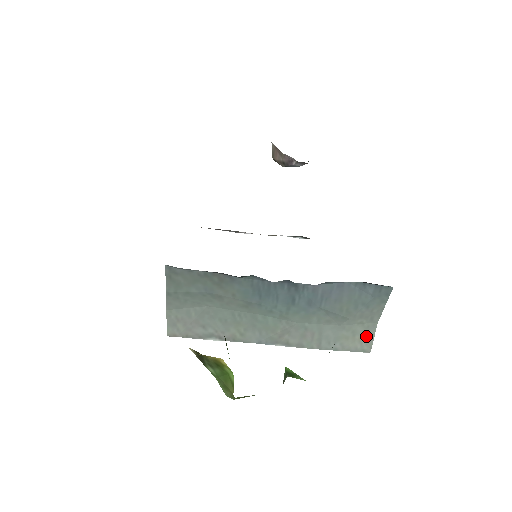
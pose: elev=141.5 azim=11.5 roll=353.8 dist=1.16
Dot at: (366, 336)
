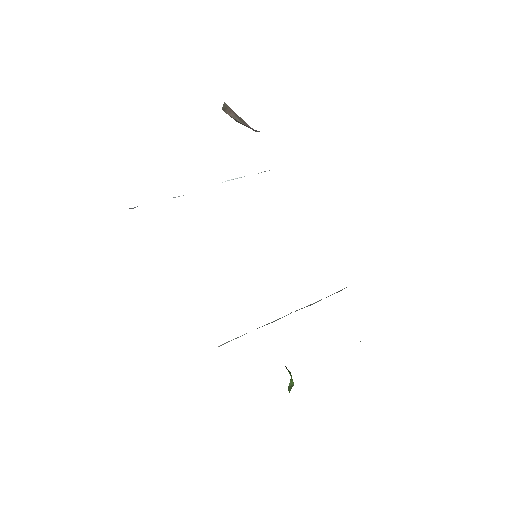
Dot at: occluded
